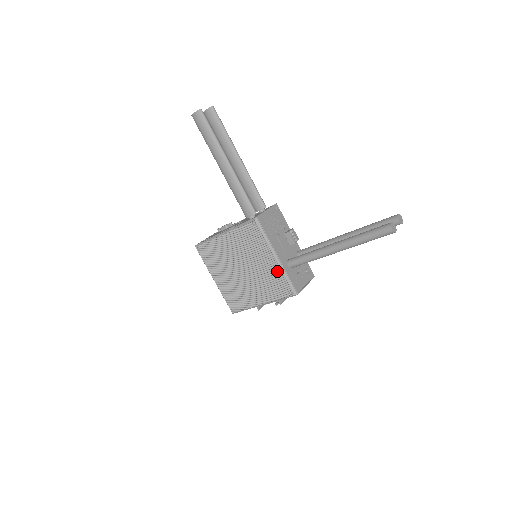
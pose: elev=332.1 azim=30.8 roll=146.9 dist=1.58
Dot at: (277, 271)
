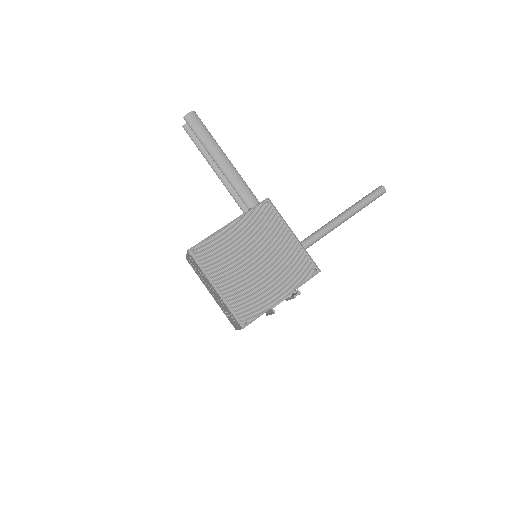
Dot at: (297, 249)
